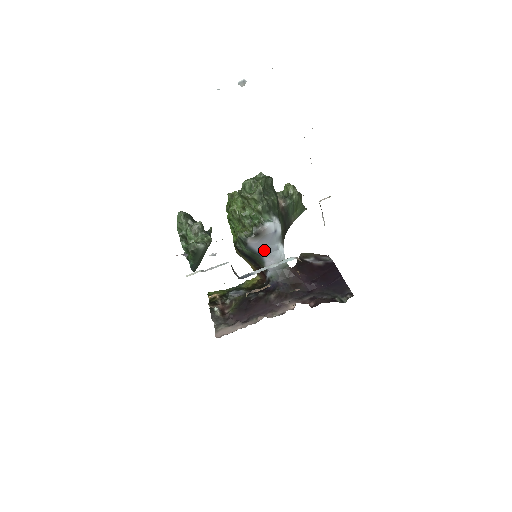
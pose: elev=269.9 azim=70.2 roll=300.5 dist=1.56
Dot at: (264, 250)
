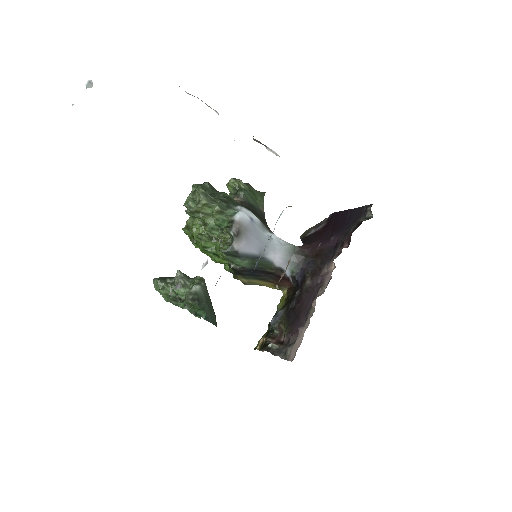
Dot at: (259, 247)
